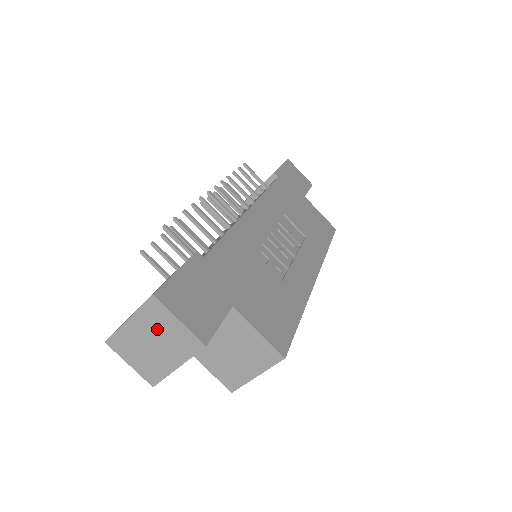
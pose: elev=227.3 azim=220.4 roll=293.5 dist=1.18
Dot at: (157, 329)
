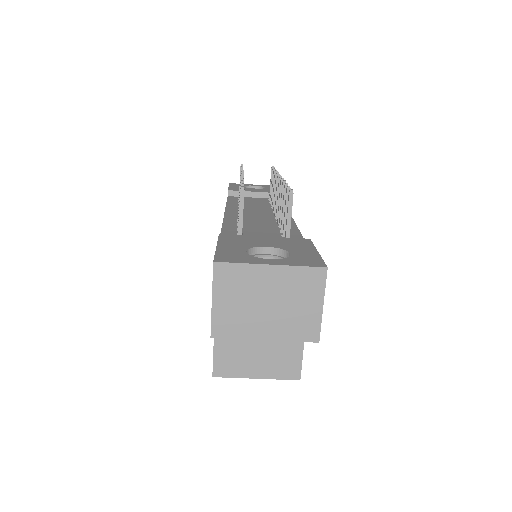
Dot at: (291, 295)
